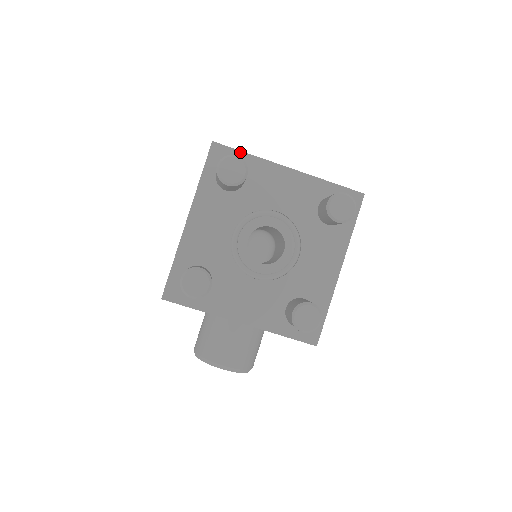
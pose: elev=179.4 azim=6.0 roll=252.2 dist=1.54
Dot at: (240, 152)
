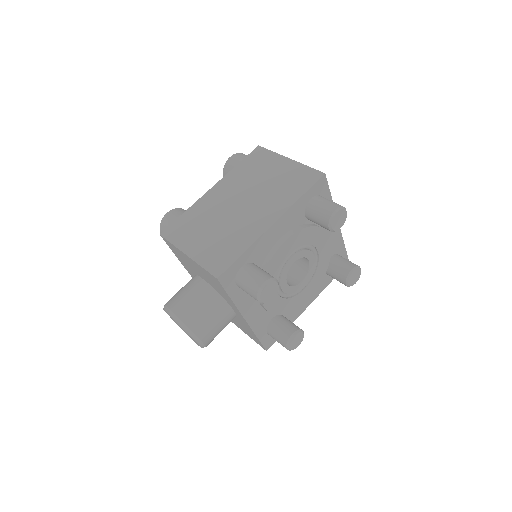
Dot at: (330, 193)
